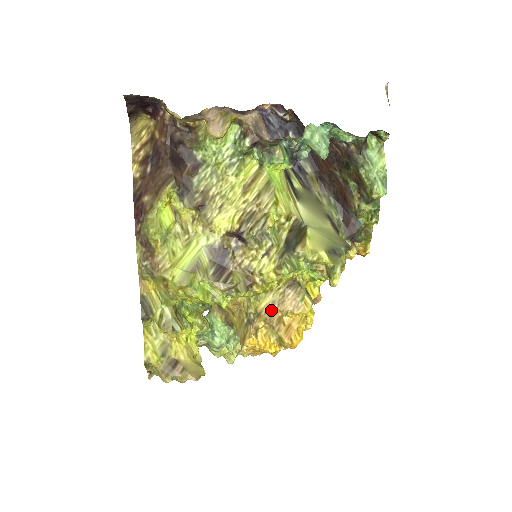
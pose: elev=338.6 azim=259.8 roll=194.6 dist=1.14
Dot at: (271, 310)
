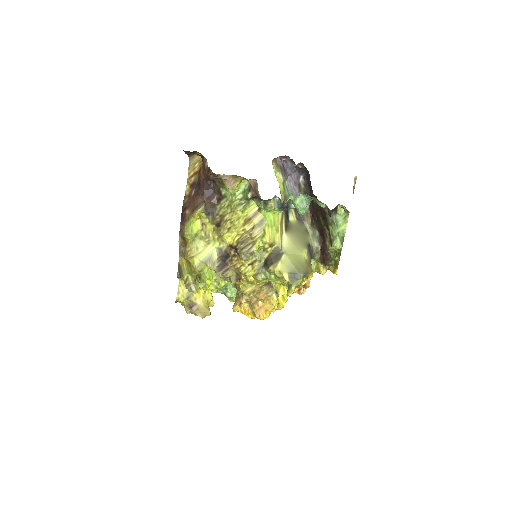
Dot at: (252, 295)
